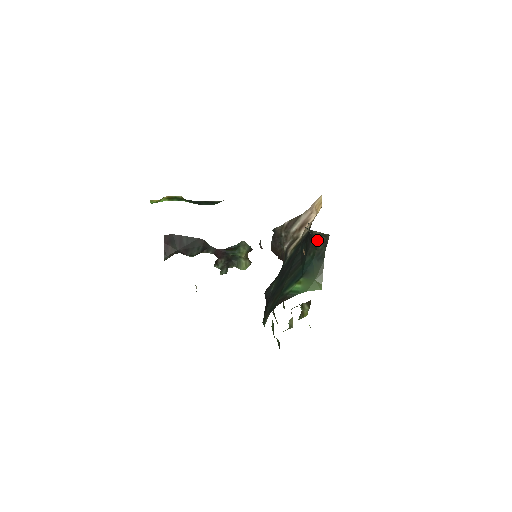
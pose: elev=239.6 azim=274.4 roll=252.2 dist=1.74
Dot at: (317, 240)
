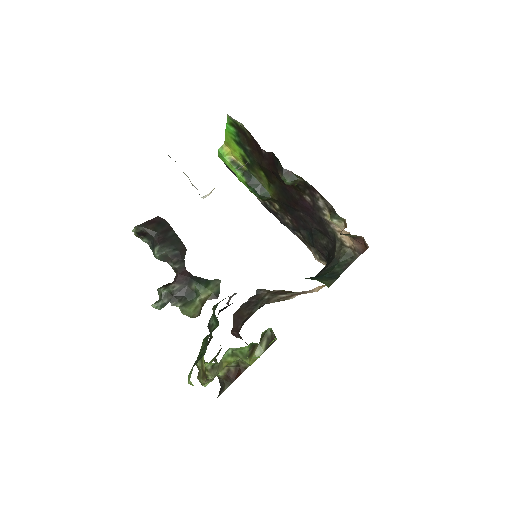
Dot at: (339, 261)
